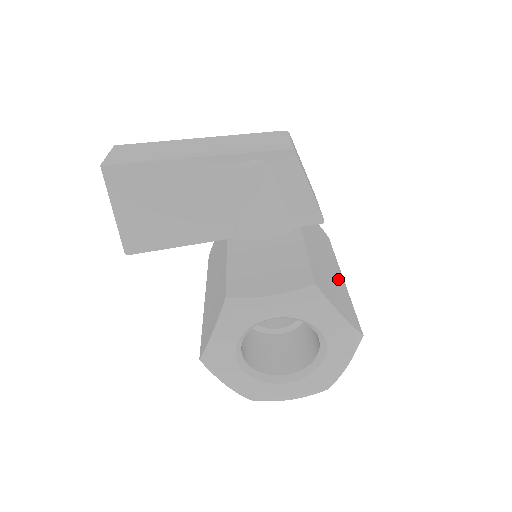
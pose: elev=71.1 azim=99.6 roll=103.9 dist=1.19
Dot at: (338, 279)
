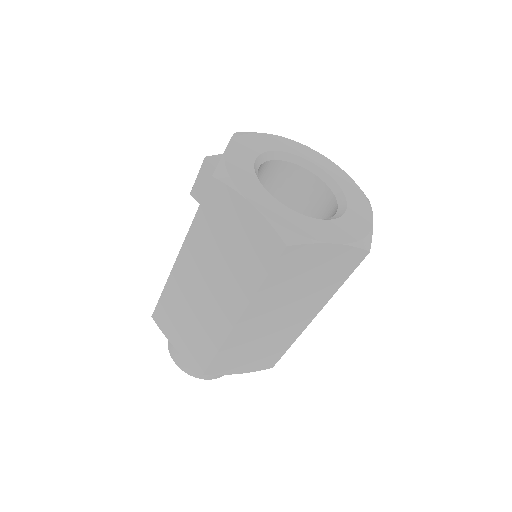
Dot at: occluded
